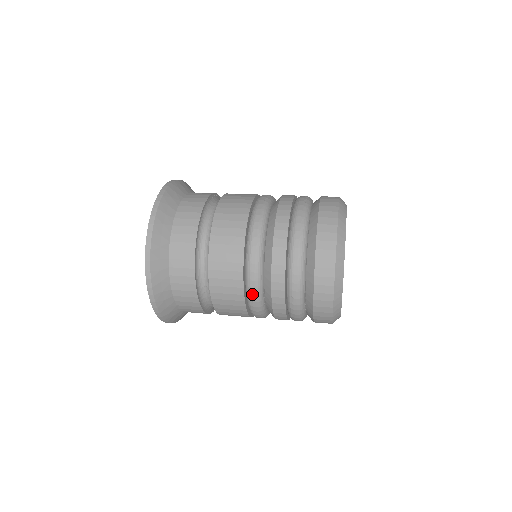
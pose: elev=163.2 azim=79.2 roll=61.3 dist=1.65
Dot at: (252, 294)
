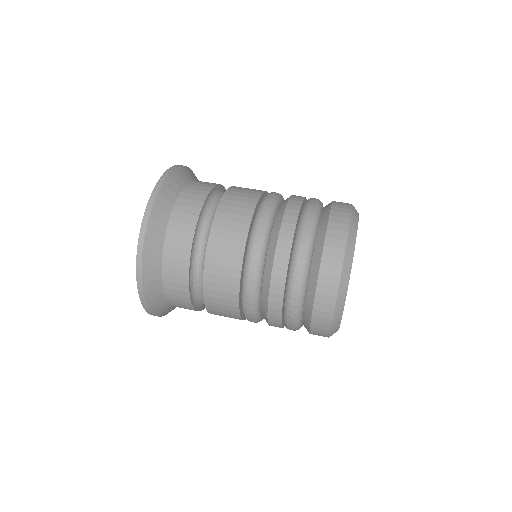
Dot at: (248, 295)
